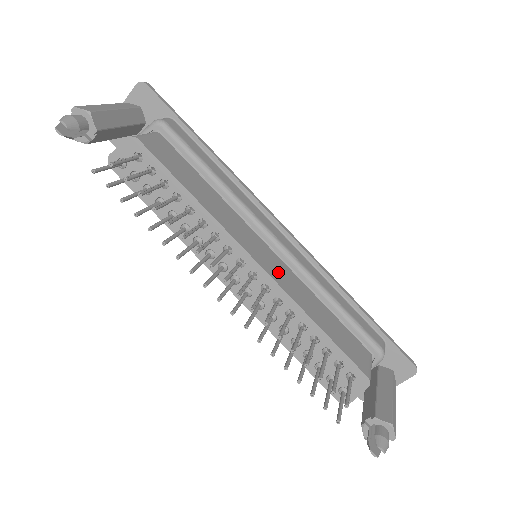
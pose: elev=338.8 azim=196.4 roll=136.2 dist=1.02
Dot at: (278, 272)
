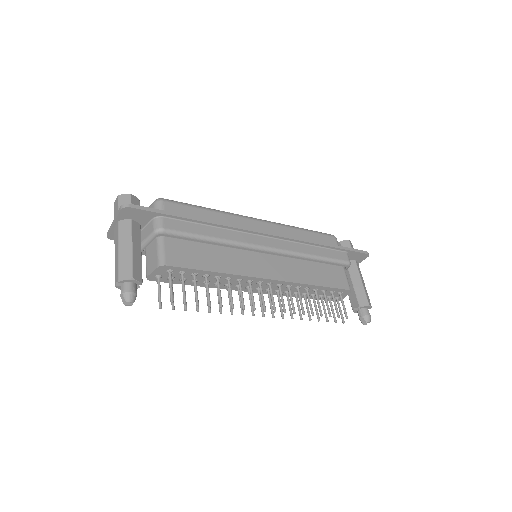
Dot at: (281, 270)
